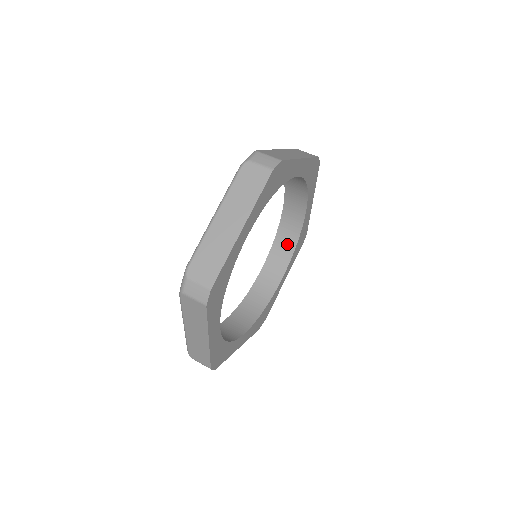
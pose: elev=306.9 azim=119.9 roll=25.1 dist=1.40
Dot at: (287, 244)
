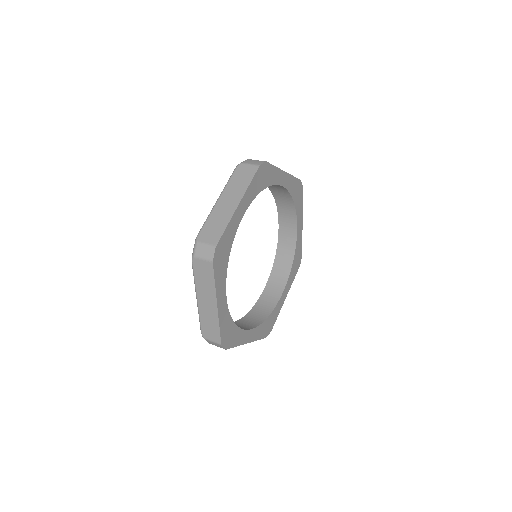
Dot at: (258, 317)
